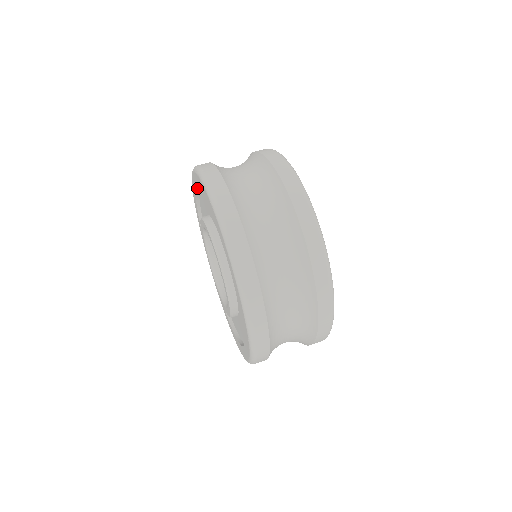
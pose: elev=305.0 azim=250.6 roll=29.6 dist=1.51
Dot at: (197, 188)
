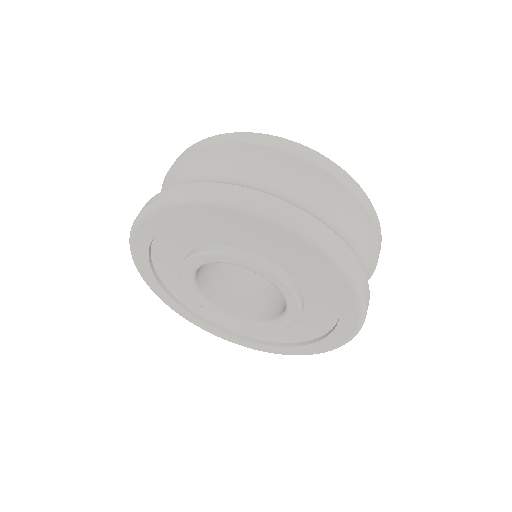
Dot at: (150, 243)
